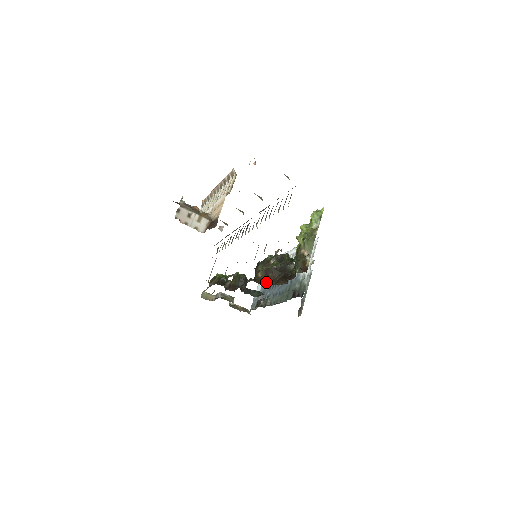
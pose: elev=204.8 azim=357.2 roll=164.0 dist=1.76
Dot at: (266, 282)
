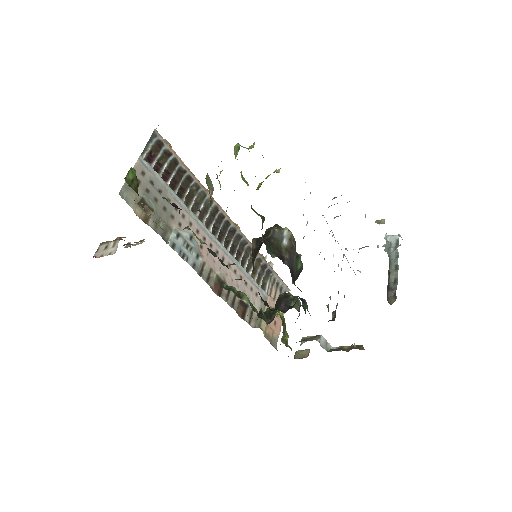
Dot at: occluded
